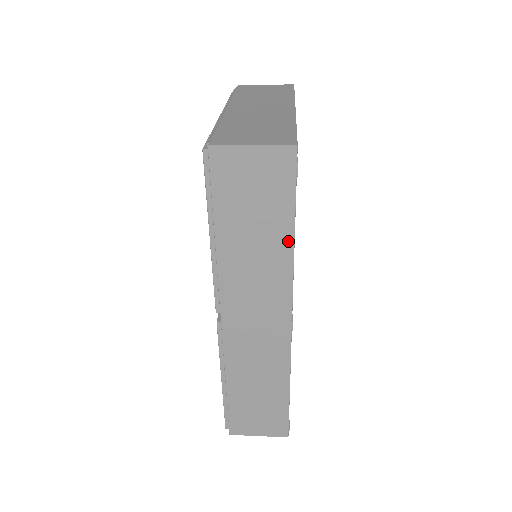
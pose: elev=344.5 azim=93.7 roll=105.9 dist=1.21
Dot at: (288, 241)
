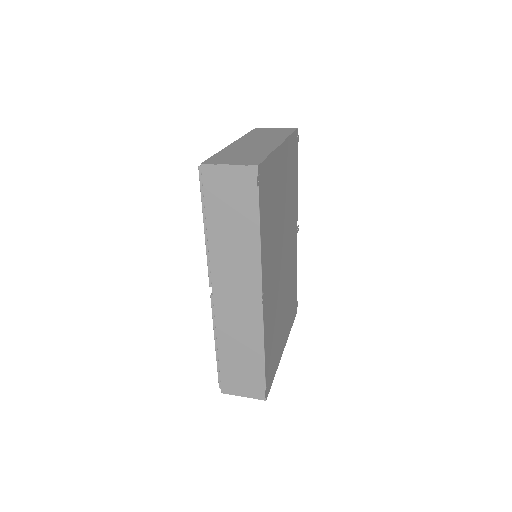
Dot at: (256, 234)
